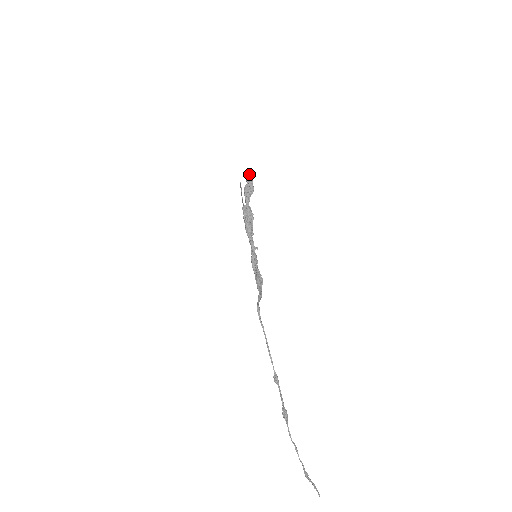
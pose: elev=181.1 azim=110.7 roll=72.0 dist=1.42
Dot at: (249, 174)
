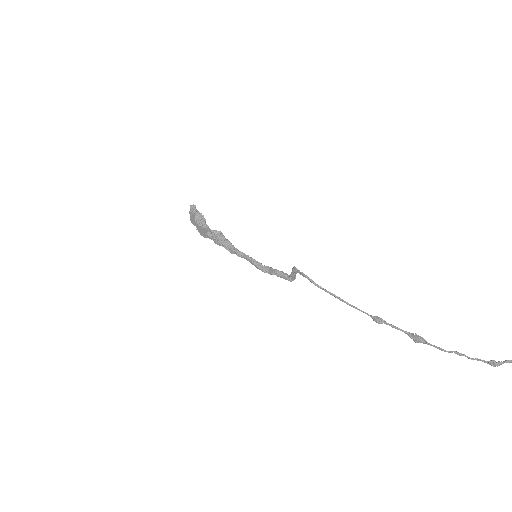
Dot at: (190, 208)
